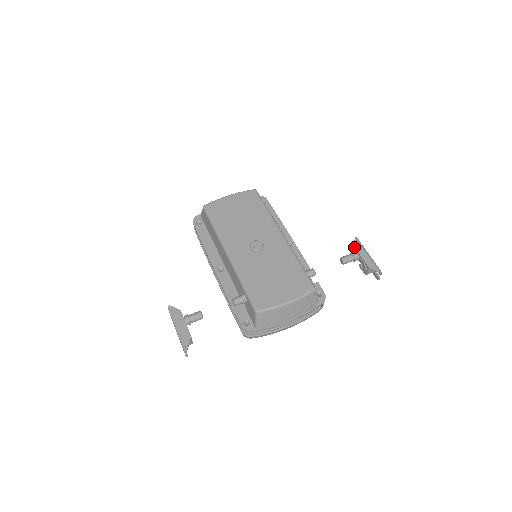
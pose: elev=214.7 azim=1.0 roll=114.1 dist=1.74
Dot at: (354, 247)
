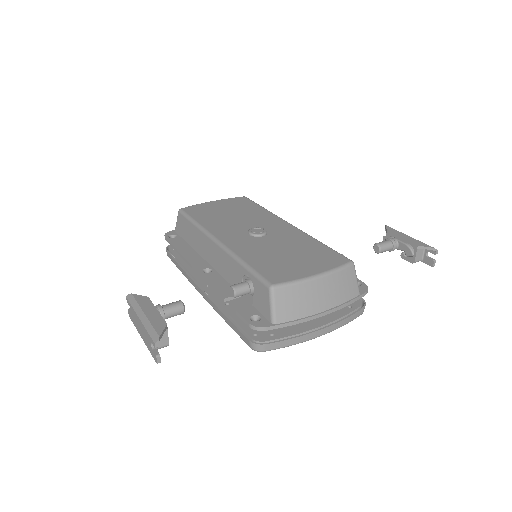
Dot at: (388, 232)
